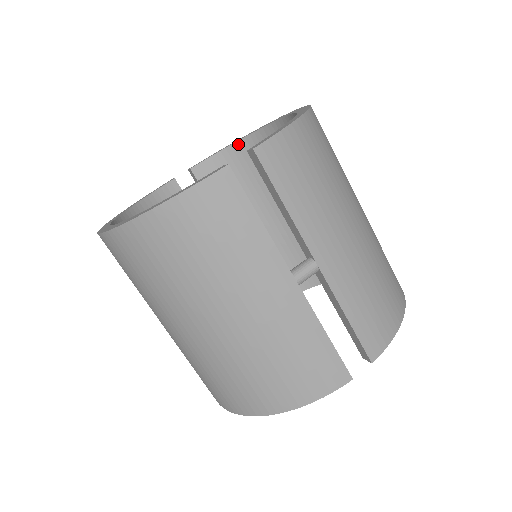
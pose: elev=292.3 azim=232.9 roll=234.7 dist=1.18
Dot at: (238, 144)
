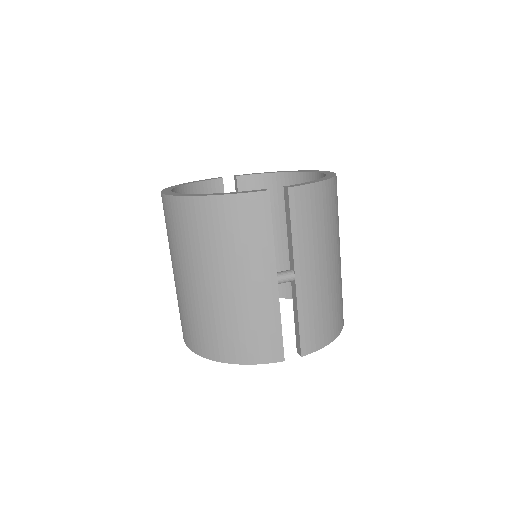
Dot at: (277, 175)
